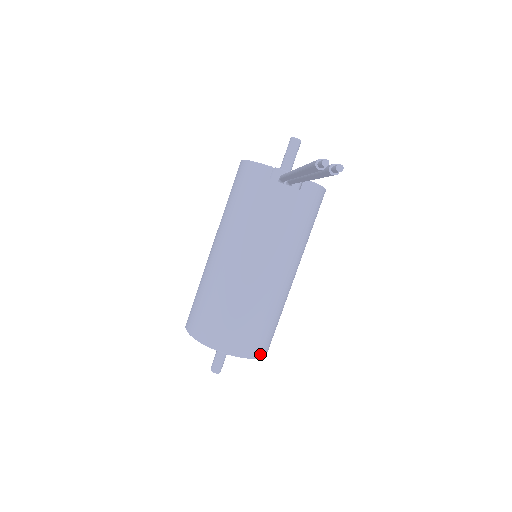
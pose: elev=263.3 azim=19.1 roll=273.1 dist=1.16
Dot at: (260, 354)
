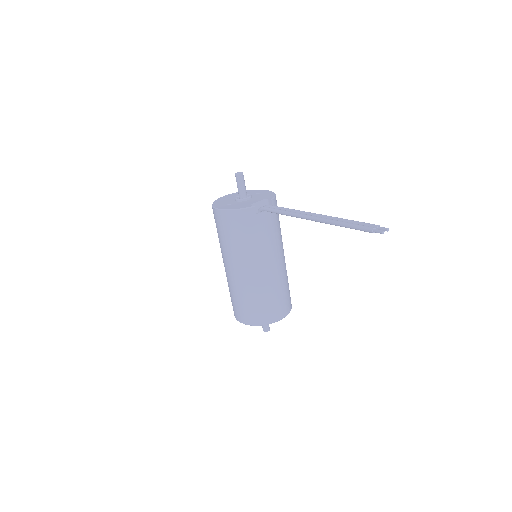
Dot at: (291, 304)
